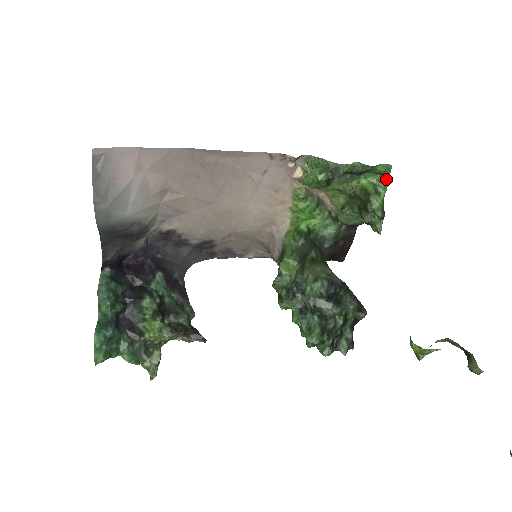
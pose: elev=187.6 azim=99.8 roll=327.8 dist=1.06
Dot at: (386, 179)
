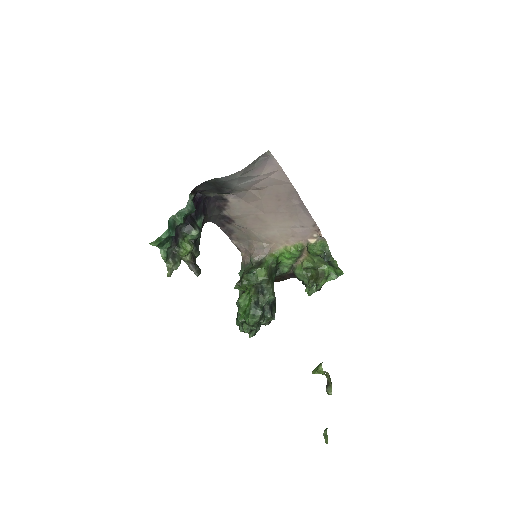
Dot at: (336, 277)
